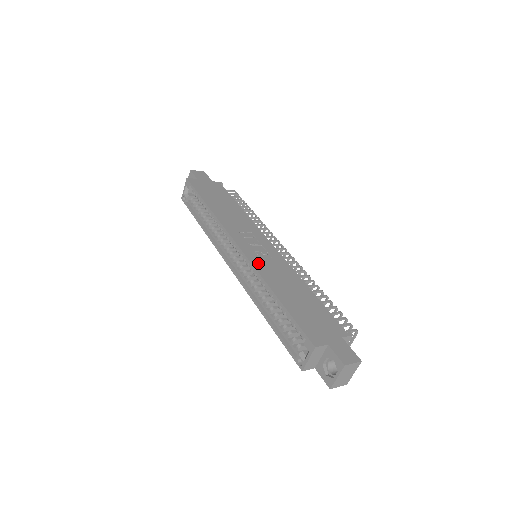
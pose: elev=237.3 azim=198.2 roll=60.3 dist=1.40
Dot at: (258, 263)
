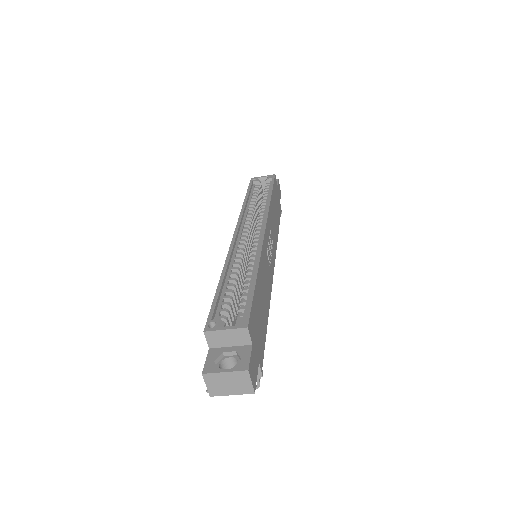
Dot at: (265, 251)
